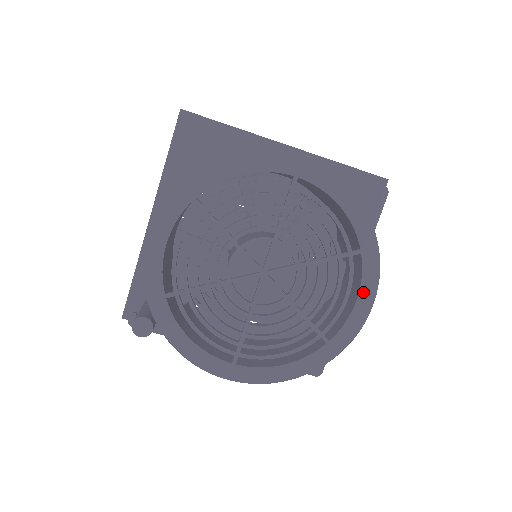
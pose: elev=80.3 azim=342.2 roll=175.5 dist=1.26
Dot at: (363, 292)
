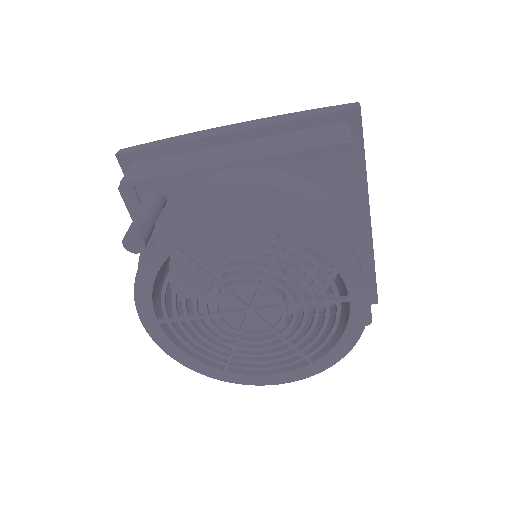
Dot at: (280, 376)
